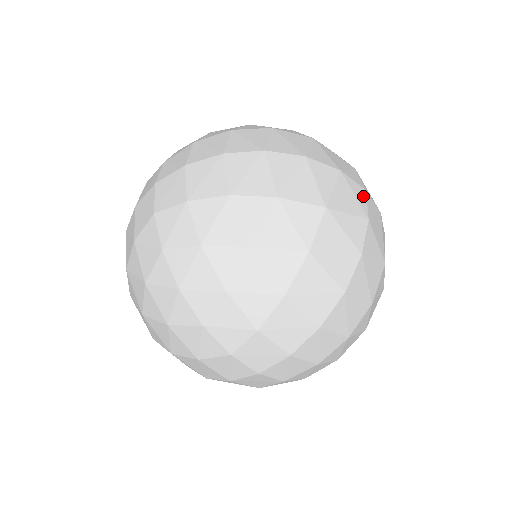
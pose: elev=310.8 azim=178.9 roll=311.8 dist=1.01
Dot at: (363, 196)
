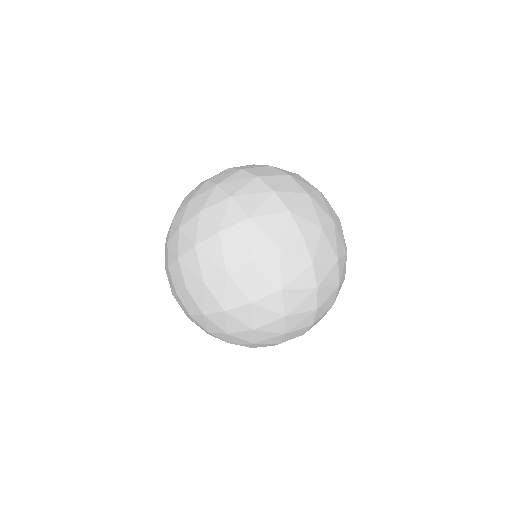
Dot at: (294, 236)
